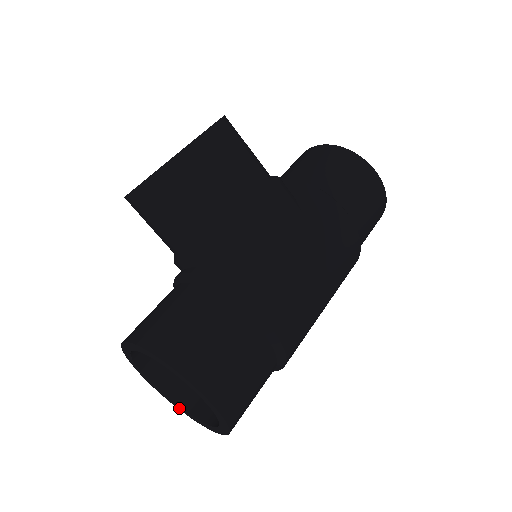
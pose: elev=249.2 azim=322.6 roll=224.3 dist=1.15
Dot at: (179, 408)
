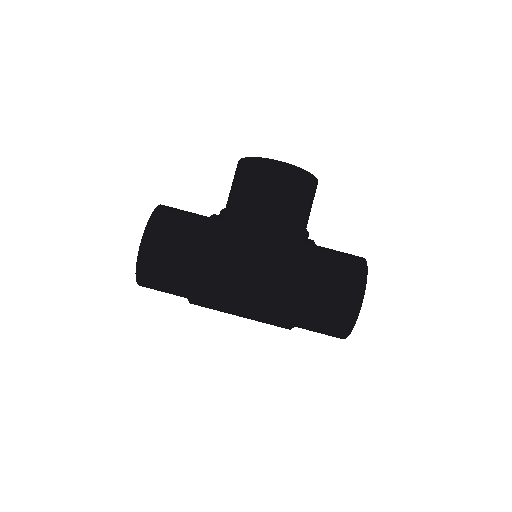
Dot at: occluded
